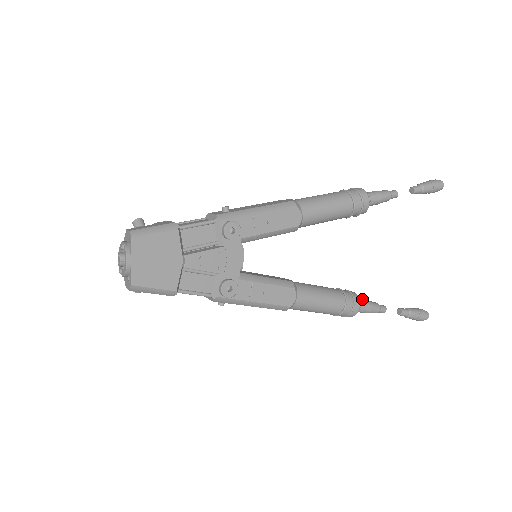
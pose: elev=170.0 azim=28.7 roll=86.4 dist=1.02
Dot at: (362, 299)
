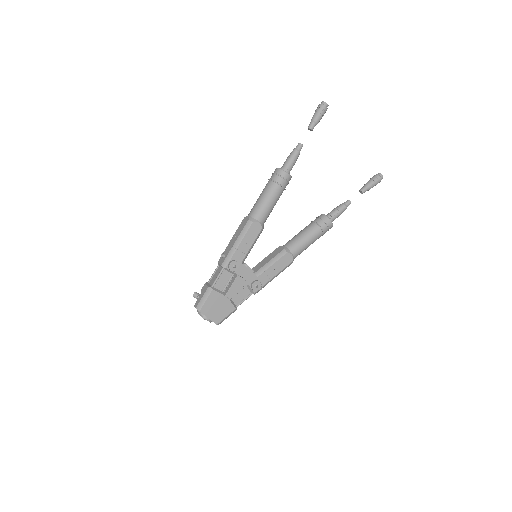
Dot at: (331, 212)
